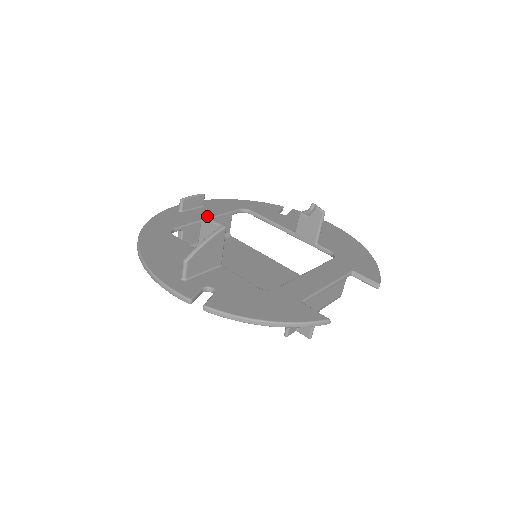
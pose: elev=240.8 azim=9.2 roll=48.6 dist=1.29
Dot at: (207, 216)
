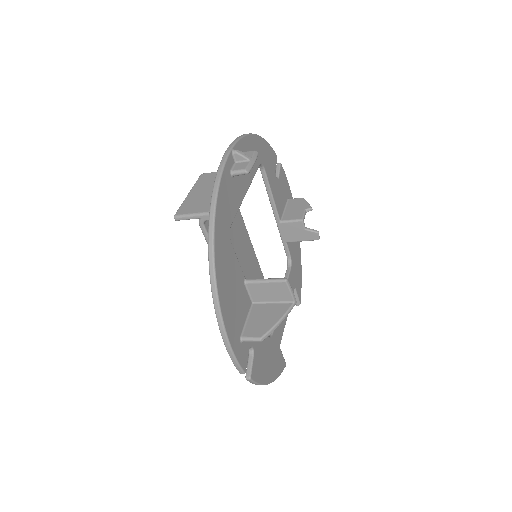
Dot at: (246, 188)
